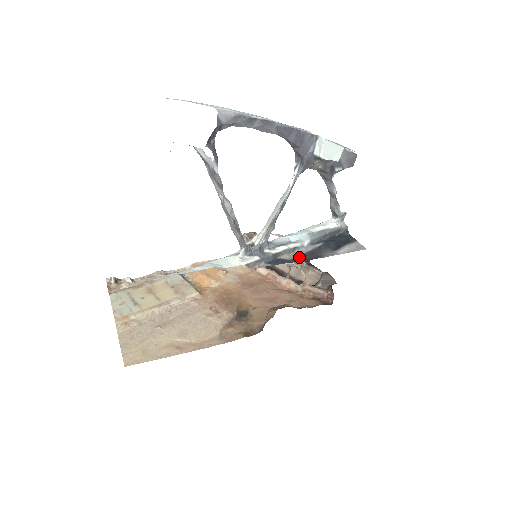
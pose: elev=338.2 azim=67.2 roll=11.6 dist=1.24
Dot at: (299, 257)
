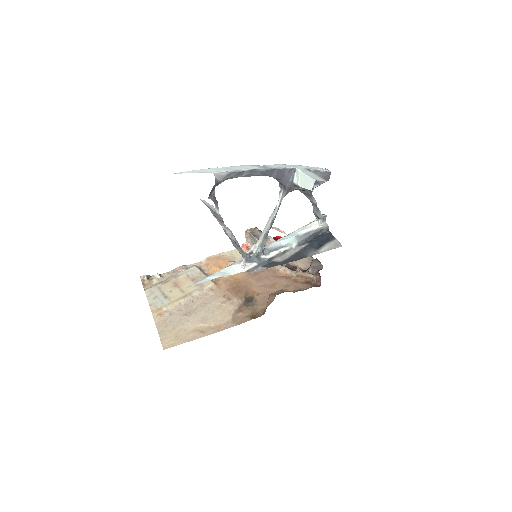
Dot at: (288, 258)
